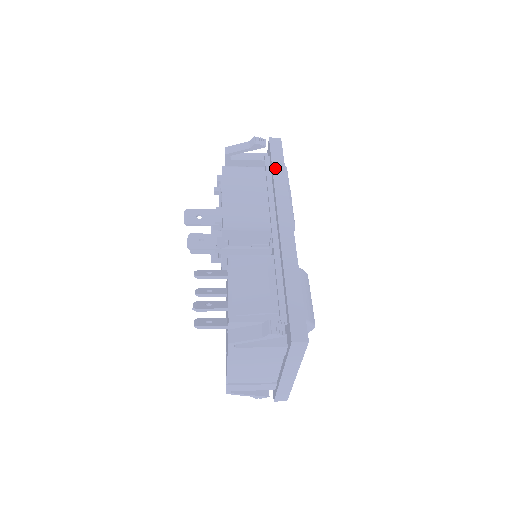
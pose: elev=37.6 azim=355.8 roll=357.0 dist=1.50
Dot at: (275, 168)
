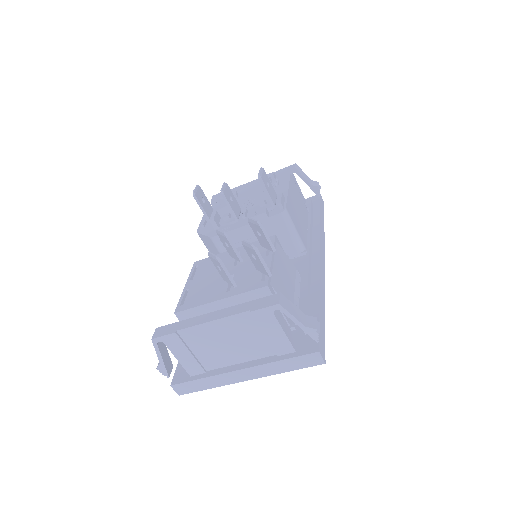
Dot at: (321, 217)
